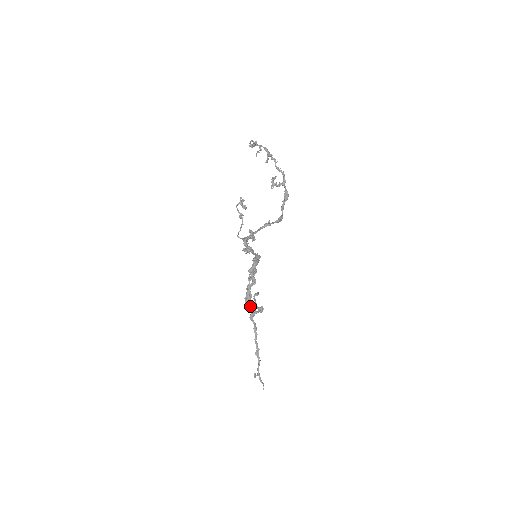
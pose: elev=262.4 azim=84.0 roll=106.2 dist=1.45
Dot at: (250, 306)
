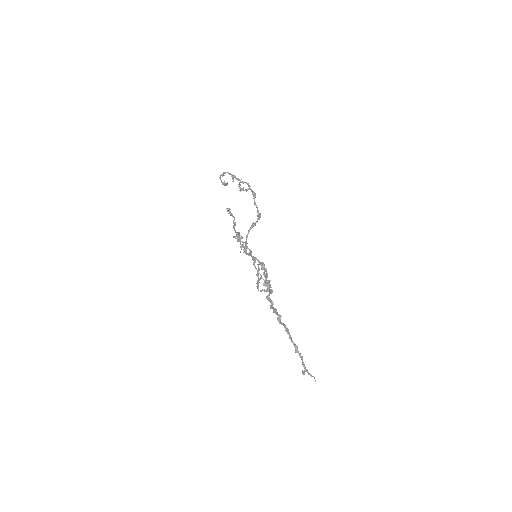
Dot at: (274, 311)
